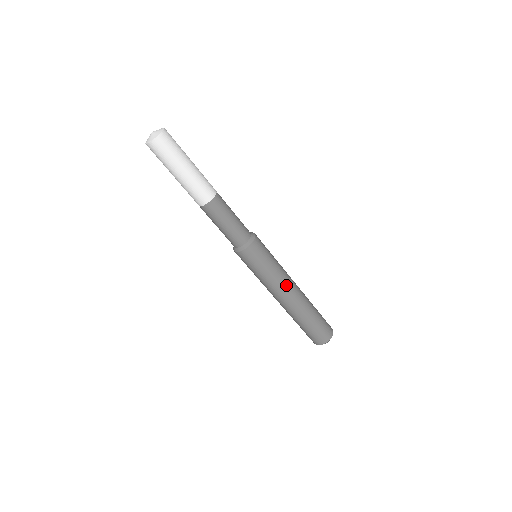
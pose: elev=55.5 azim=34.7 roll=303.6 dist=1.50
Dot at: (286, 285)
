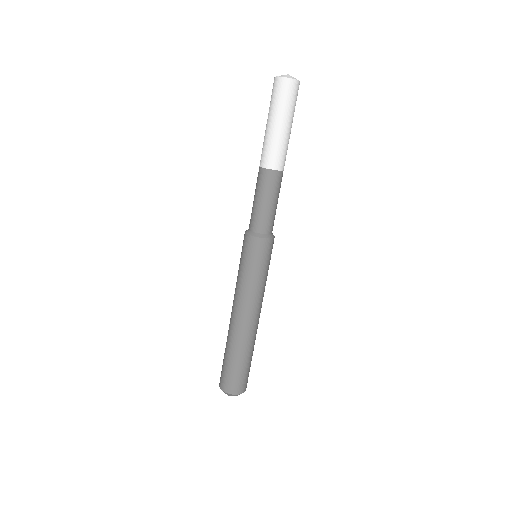
Dot at: (261, 303)
